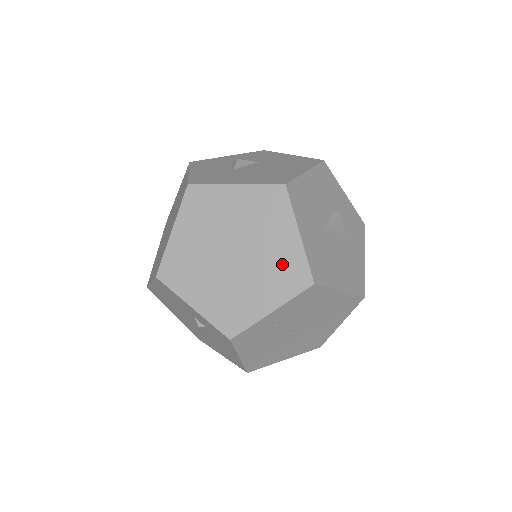
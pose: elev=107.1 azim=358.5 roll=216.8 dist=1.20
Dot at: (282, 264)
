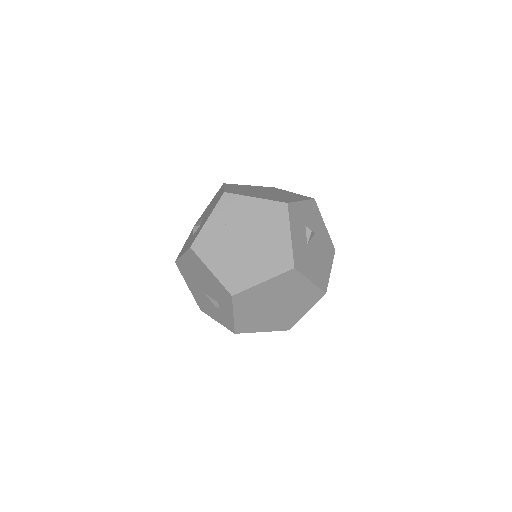
Dot at: (288, 319)
